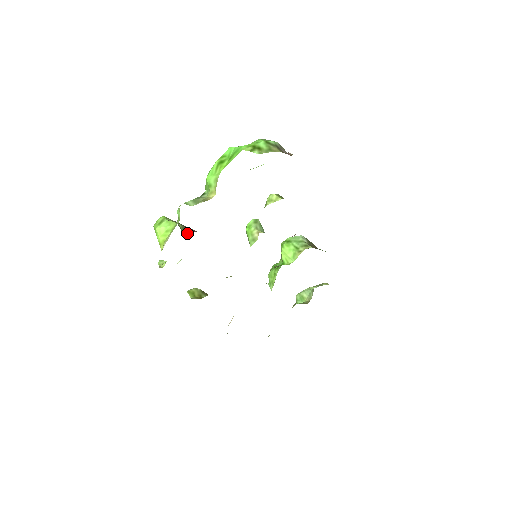
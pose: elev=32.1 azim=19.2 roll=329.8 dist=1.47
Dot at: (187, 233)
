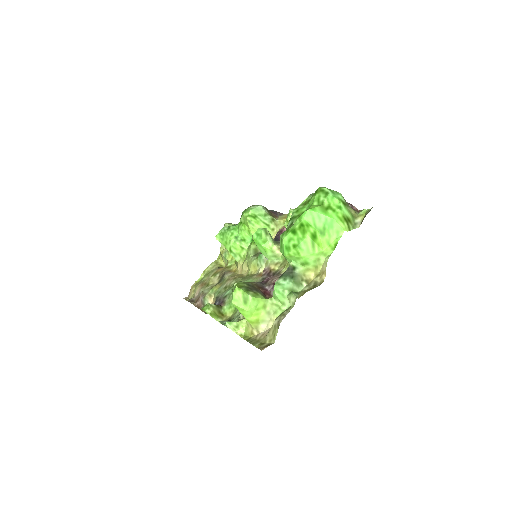
Dot at: occluded
